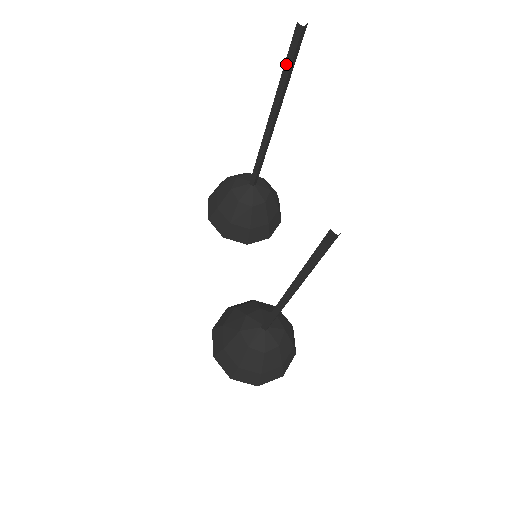
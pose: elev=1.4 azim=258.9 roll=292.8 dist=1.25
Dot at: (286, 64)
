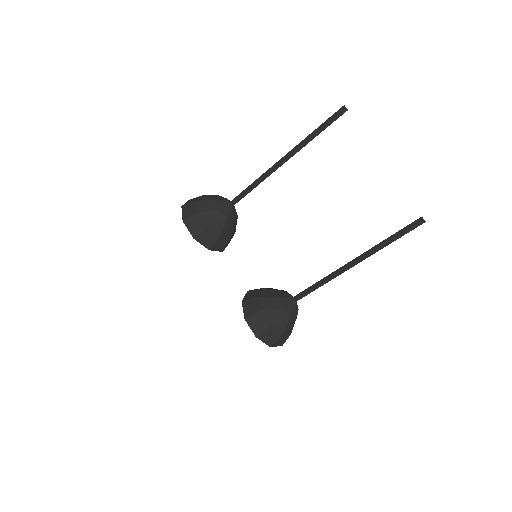
Dot at: (323, 127)
